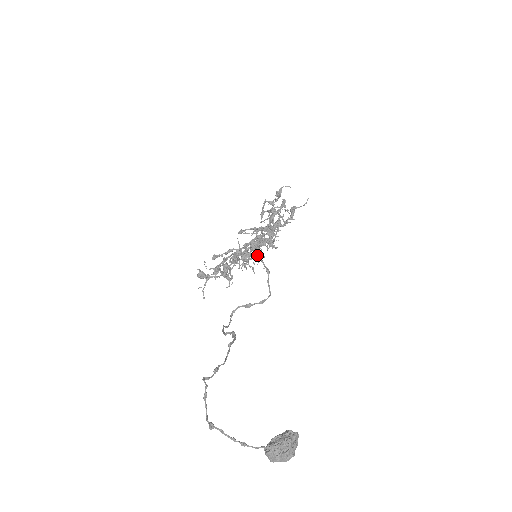
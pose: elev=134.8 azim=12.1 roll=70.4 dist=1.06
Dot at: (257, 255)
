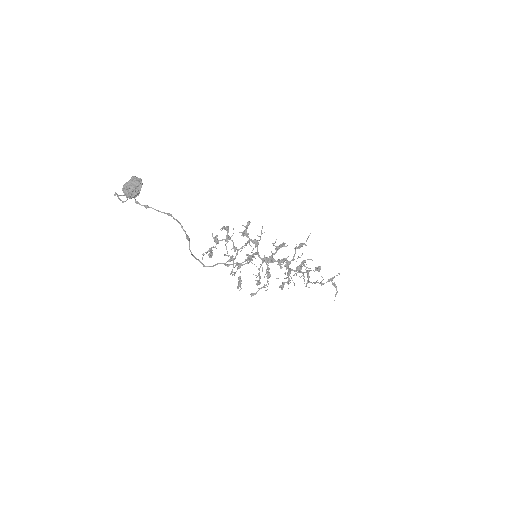
Dot at: occluded
